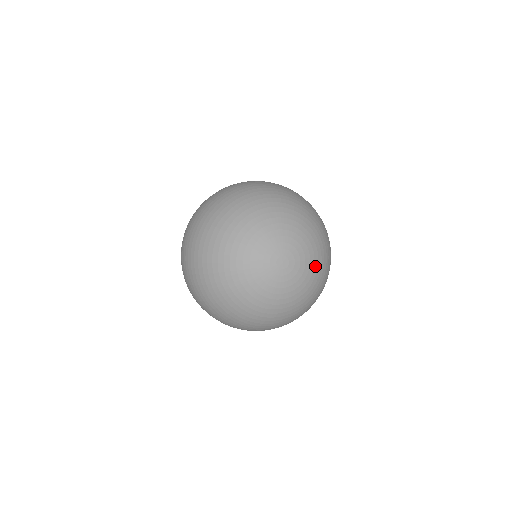
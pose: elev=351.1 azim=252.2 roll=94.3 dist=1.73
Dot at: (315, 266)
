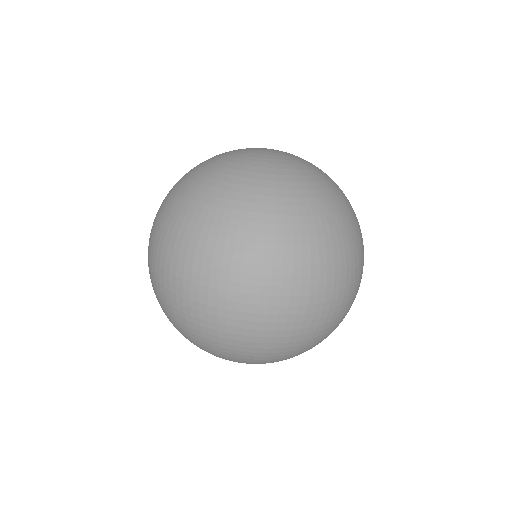
Dot at: (318, 168)
